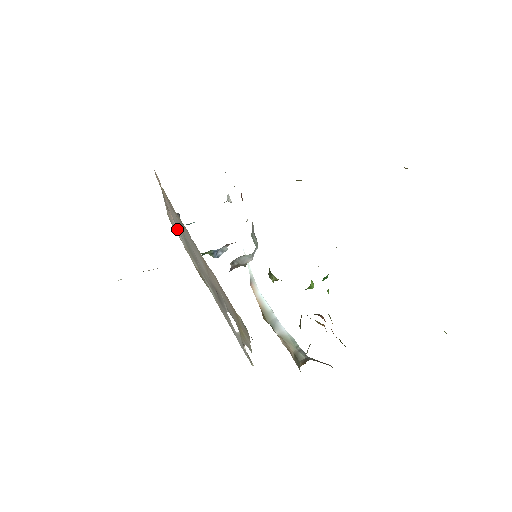
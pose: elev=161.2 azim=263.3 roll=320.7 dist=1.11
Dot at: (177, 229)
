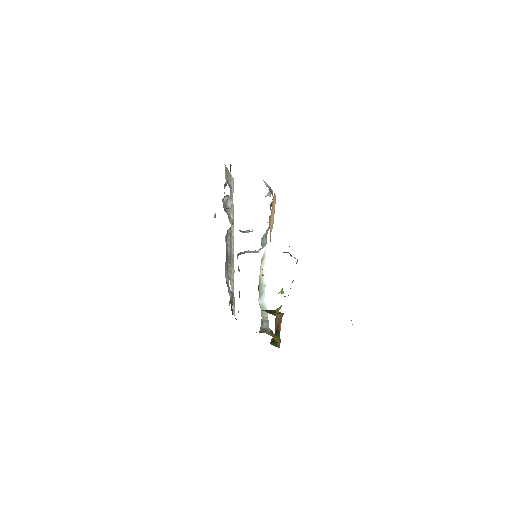
Dot at: (229, 198)
